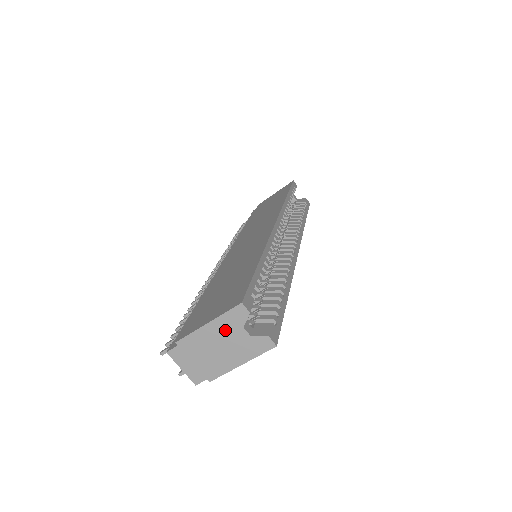
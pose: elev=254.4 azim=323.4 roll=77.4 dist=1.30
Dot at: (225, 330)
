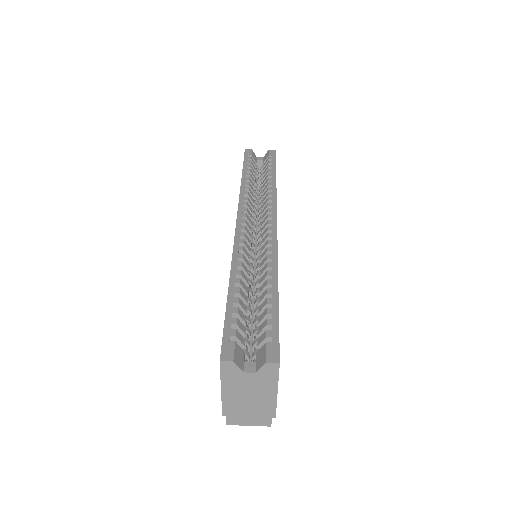
Dot at: (236, 384)
